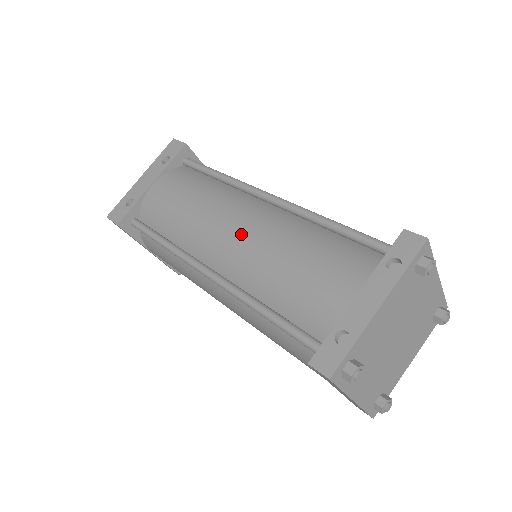
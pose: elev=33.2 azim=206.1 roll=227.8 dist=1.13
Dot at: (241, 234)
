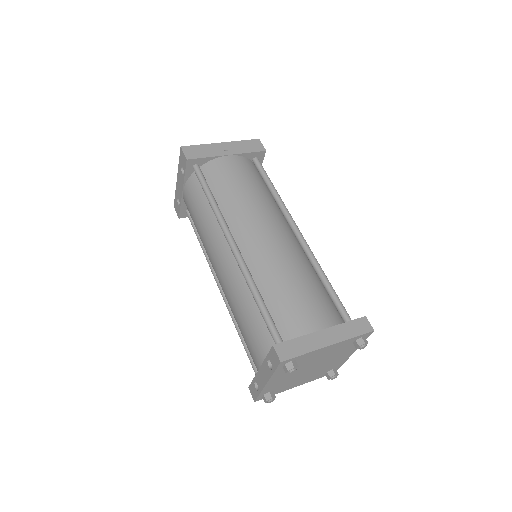
Dot at: (220, 279)
